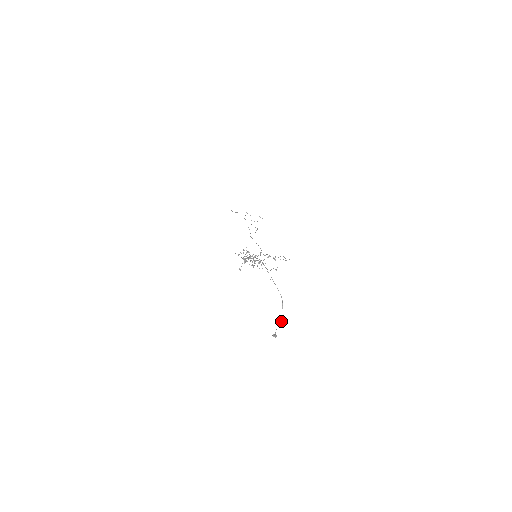
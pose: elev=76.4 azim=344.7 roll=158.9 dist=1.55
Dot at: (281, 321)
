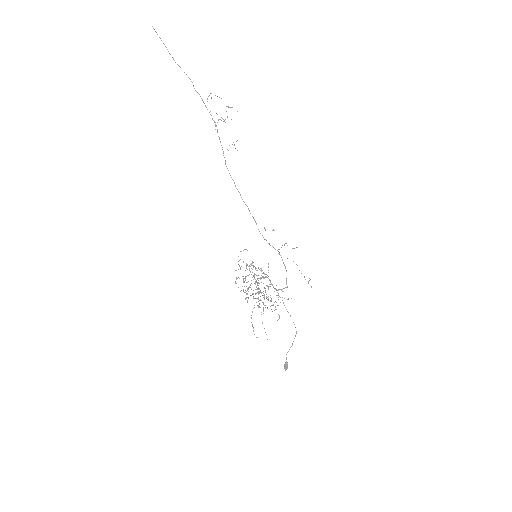
Dot at: occluded
